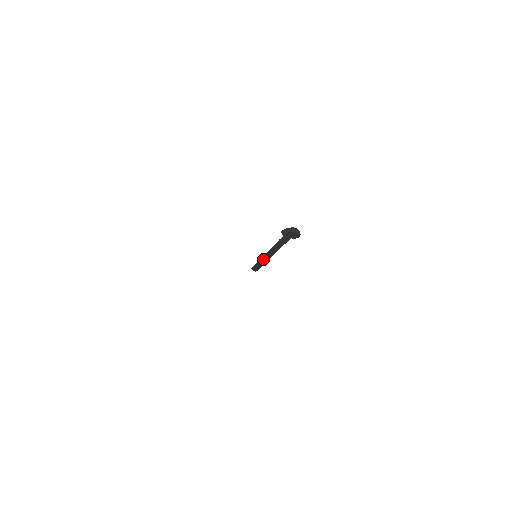
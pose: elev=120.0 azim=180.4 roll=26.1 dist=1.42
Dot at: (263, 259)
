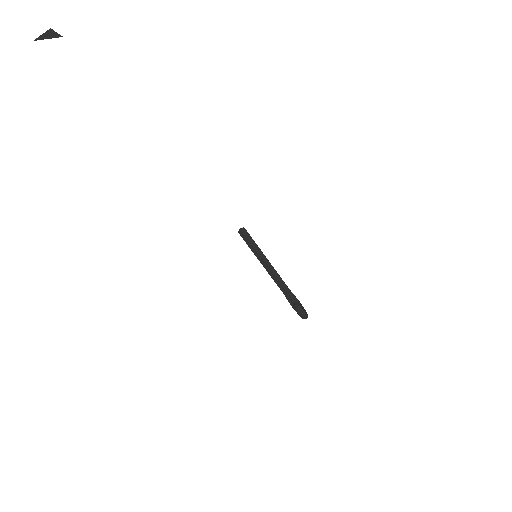
Dot at: (257, 255)
